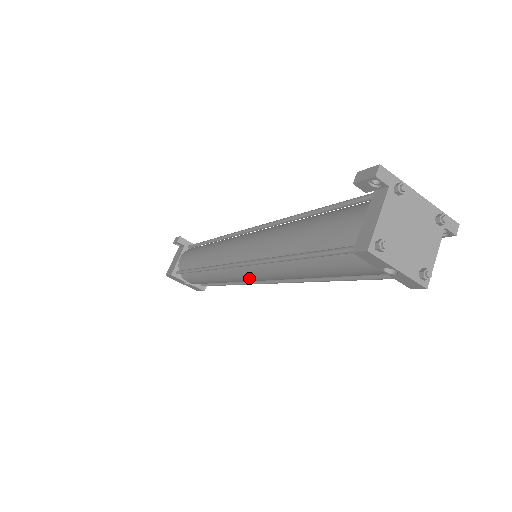
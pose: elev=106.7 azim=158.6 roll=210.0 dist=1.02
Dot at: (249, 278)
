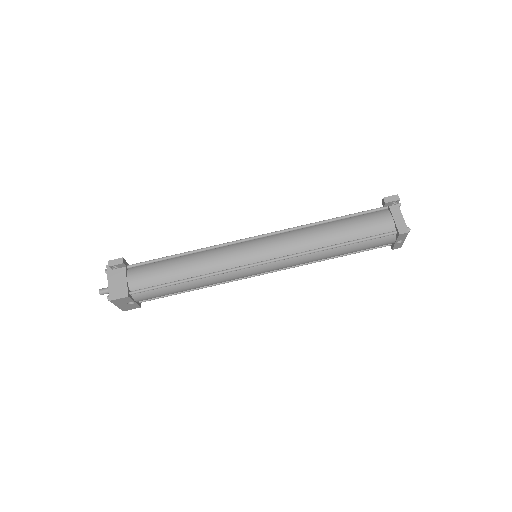
Dot at: (264, 271)
